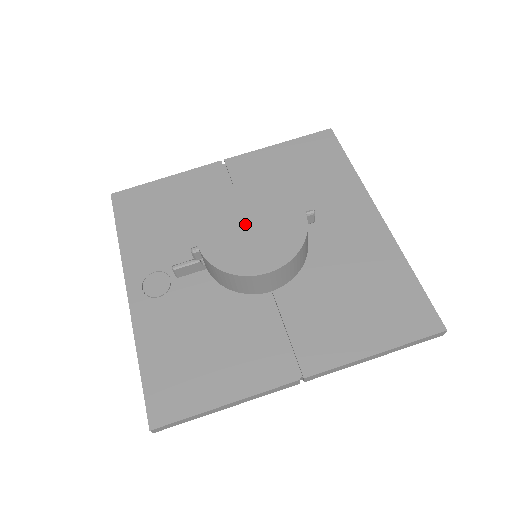
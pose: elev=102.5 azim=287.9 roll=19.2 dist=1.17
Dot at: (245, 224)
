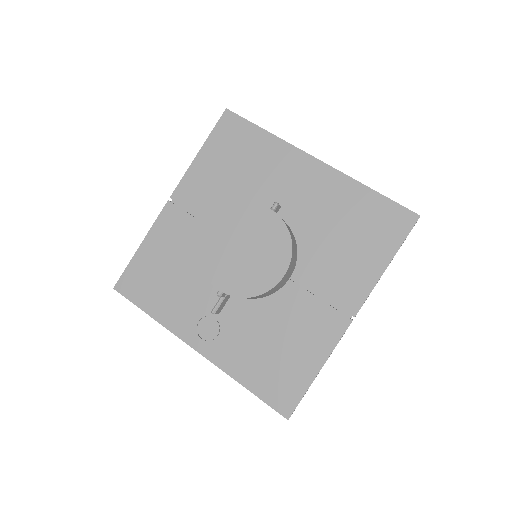
Dot at: (239, 251)
